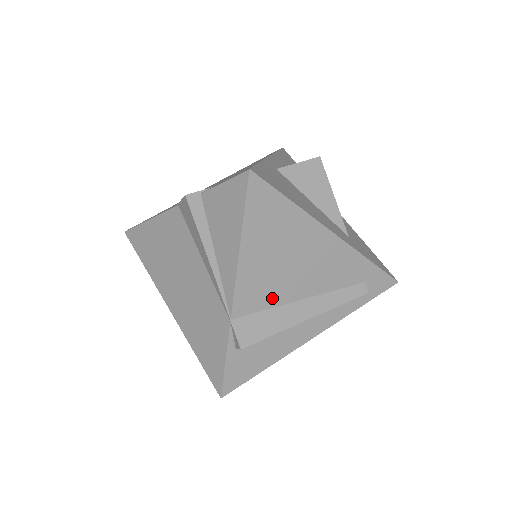
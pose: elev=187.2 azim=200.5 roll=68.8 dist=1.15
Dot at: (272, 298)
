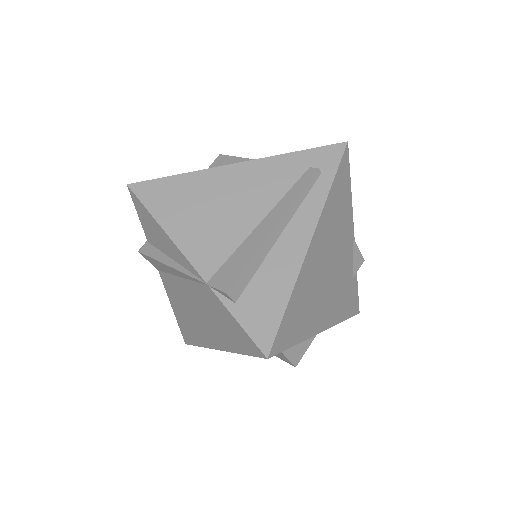
Dot at: (229, 242)
